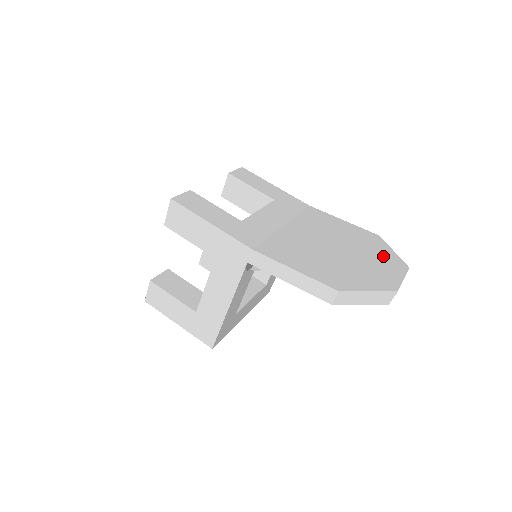
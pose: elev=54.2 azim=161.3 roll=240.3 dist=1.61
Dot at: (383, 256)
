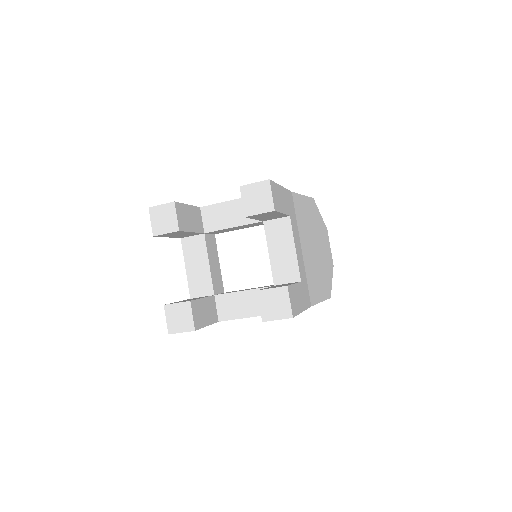
Dot at: (322, 229)
